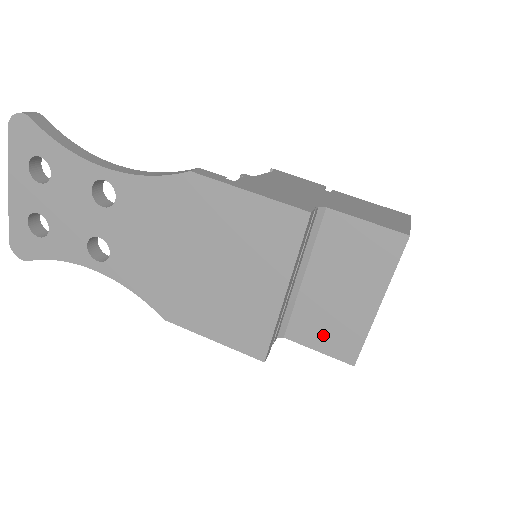
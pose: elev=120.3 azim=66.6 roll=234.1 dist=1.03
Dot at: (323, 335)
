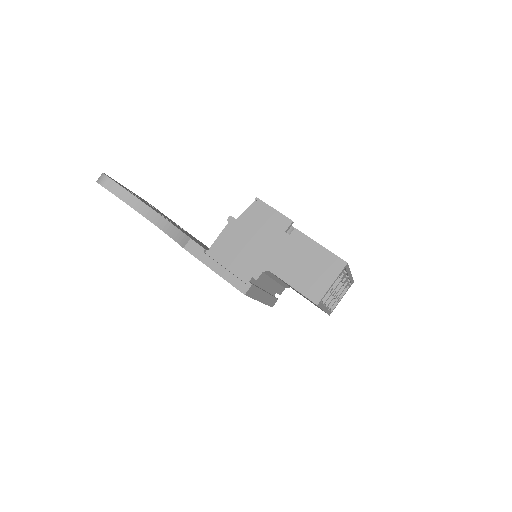
Dot at: occluded
